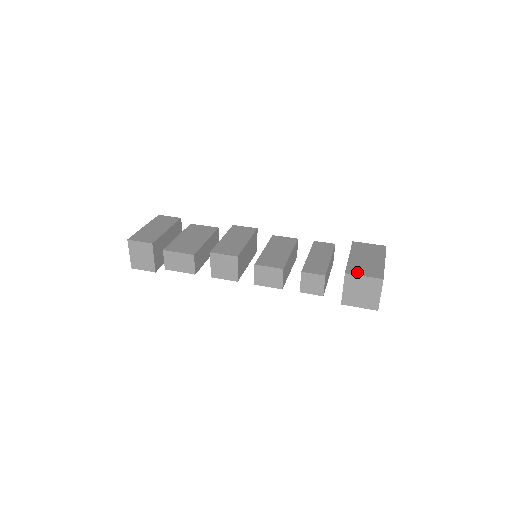
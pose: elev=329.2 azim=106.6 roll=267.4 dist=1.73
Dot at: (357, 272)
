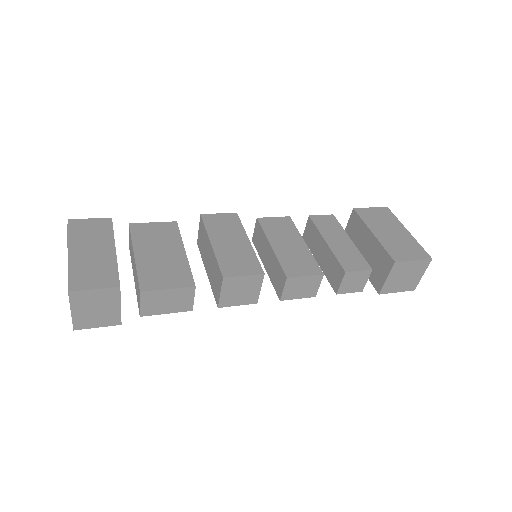
Dot at: (403, 256)
